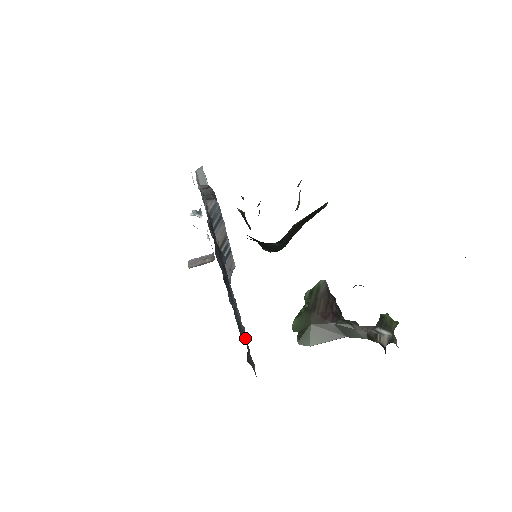
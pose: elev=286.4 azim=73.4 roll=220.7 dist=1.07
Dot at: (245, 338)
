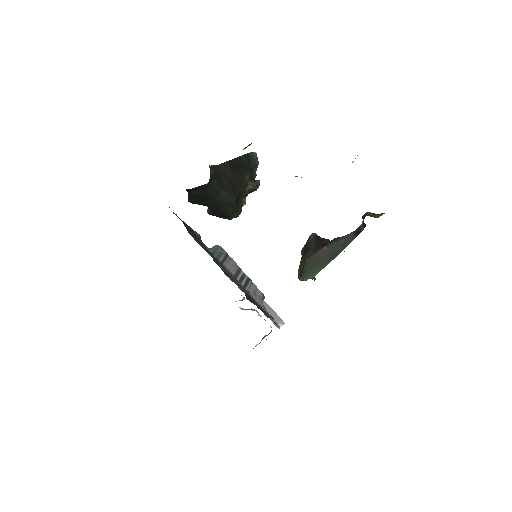
Dot at: occluded
